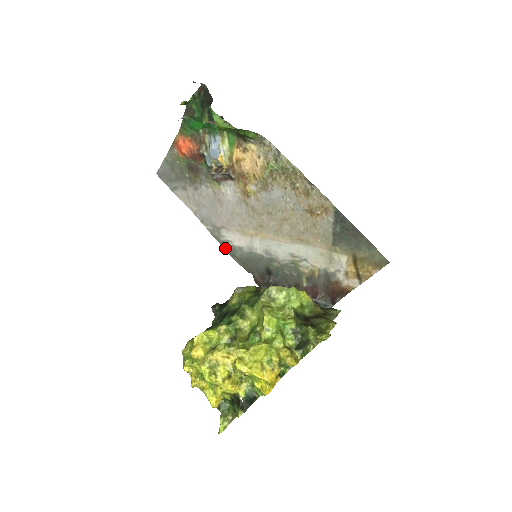
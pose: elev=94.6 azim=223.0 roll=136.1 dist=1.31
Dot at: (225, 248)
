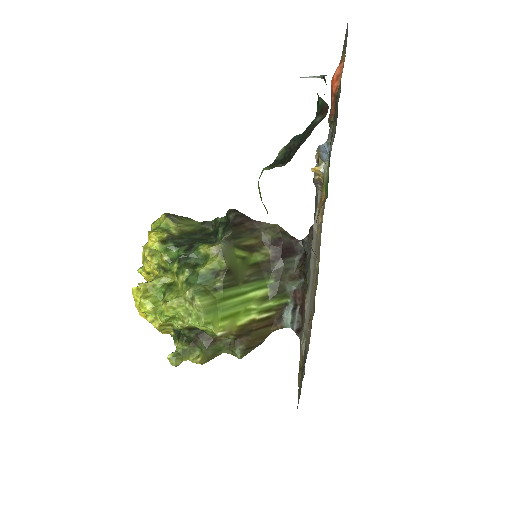
Dot at: occluded
